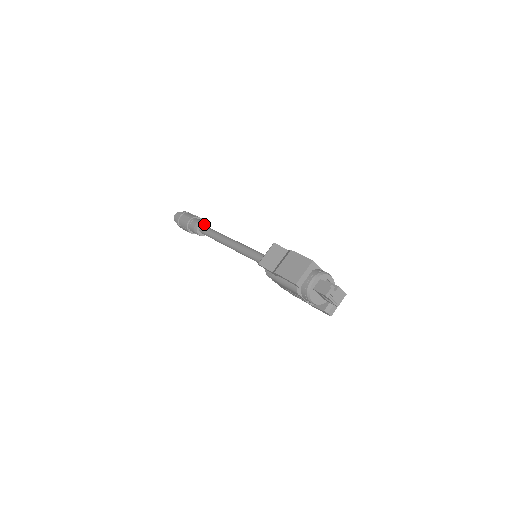
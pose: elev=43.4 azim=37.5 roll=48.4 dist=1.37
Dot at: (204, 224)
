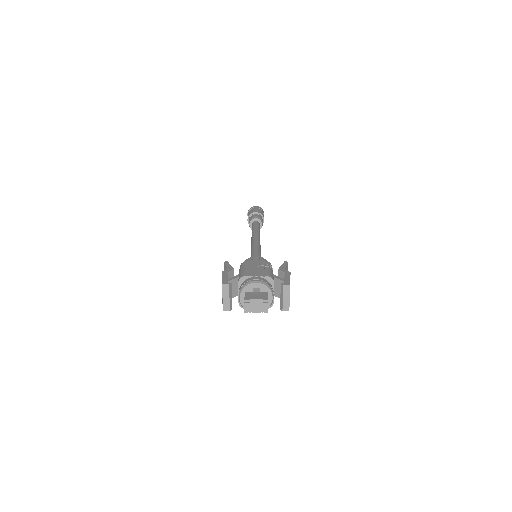
Dot at: (253, 220)
